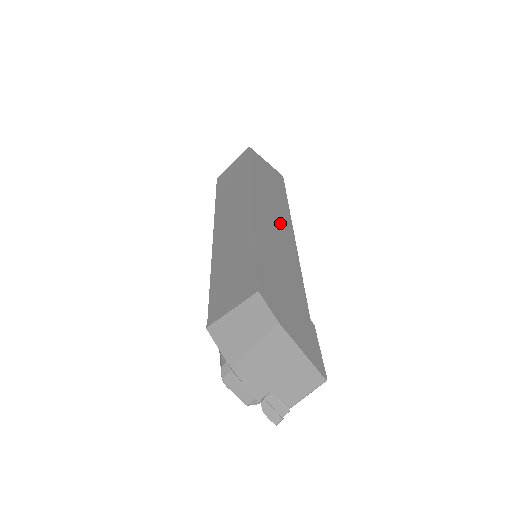
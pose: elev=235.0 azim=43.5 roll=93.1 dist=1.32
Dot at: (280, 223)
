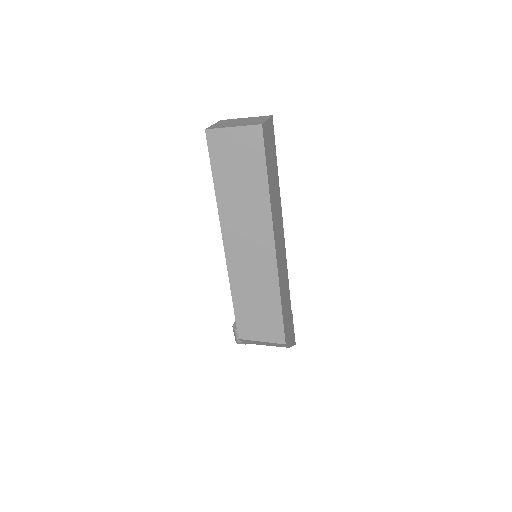
Dot at: (281, 233)
